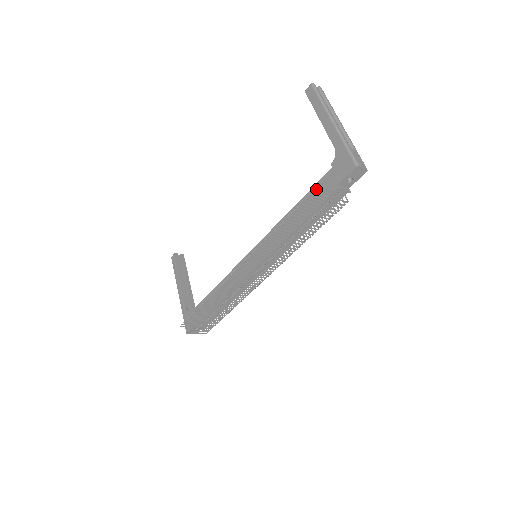
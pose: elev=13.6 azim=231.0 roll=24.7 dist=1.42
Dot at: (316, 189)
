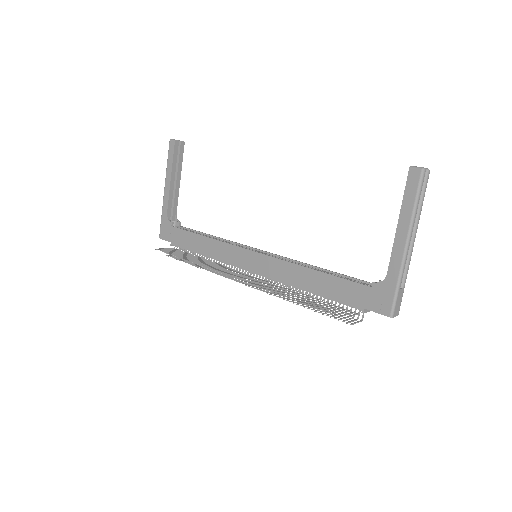
Dot at: (340, 316)
